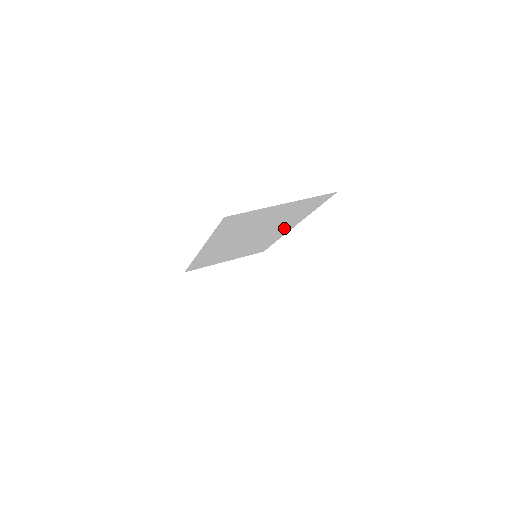
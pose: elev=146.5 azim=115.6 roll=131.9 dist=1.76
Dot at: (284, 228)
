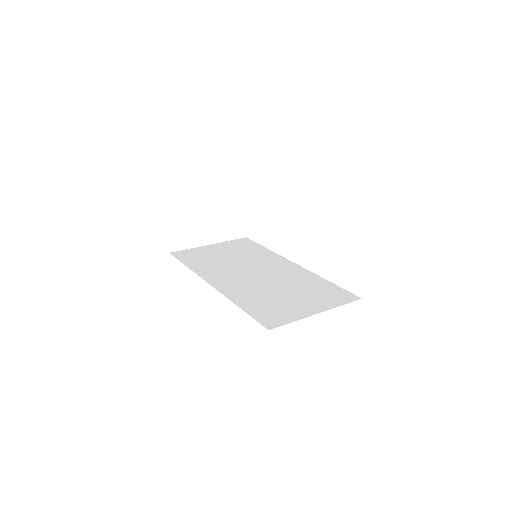
Dot at: occluded
